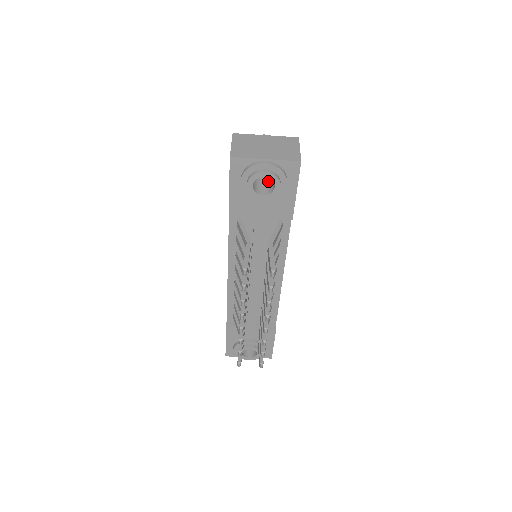
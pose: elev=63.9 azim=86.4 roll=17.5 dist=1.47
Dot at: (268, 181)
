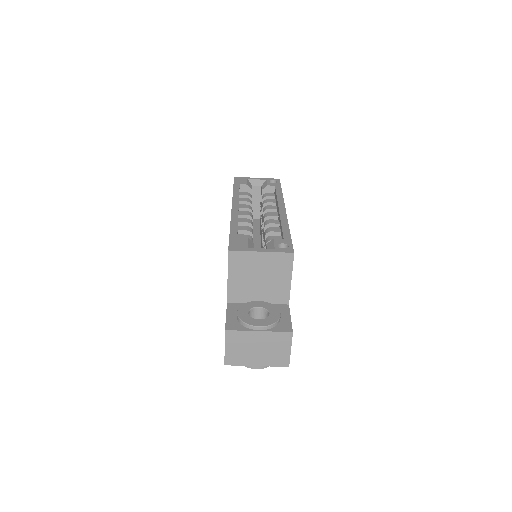
Dot at: occluded
